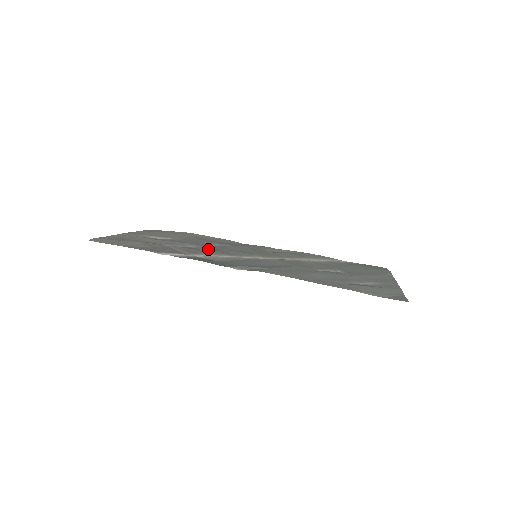
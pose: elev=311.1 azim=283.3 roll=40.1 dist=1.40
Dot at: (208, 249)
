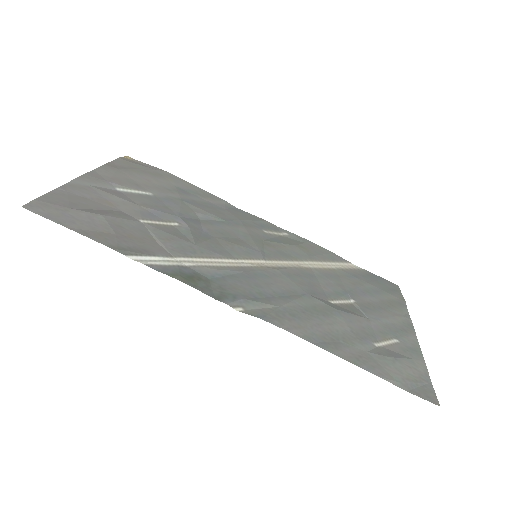
Dot at: (196, 236)
